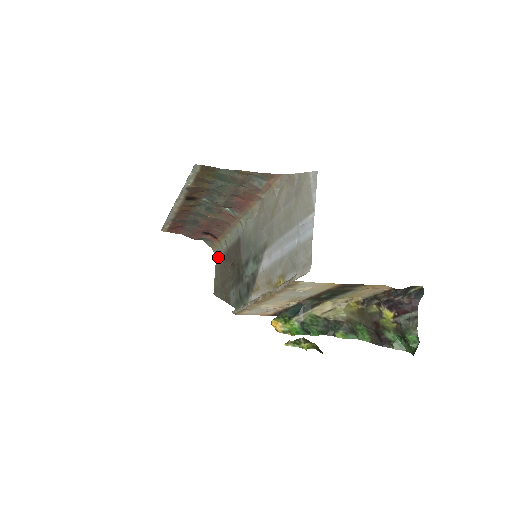
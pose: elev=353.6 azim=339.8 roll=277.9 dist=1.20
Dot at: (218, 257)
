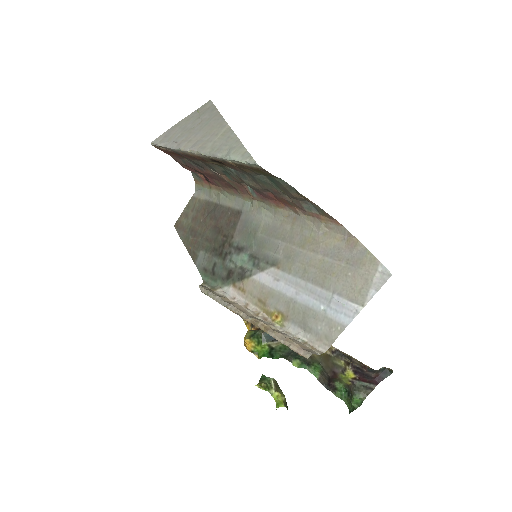
Dot at: (198, 196)
